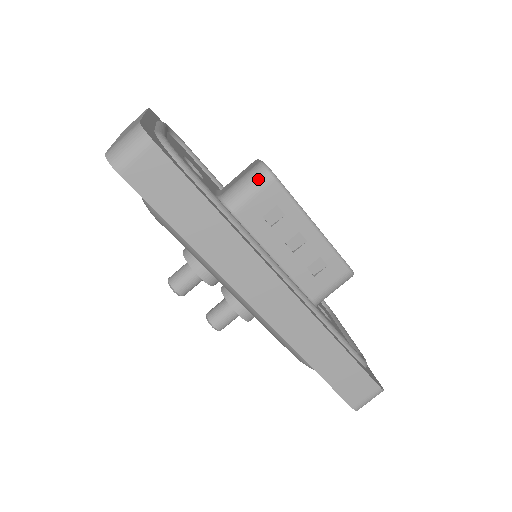
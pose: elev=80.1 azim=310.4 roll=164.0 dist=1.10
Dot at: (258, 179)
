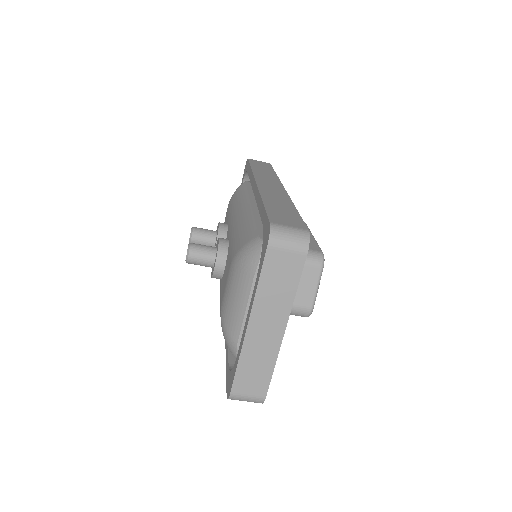
Dot at: occluded
